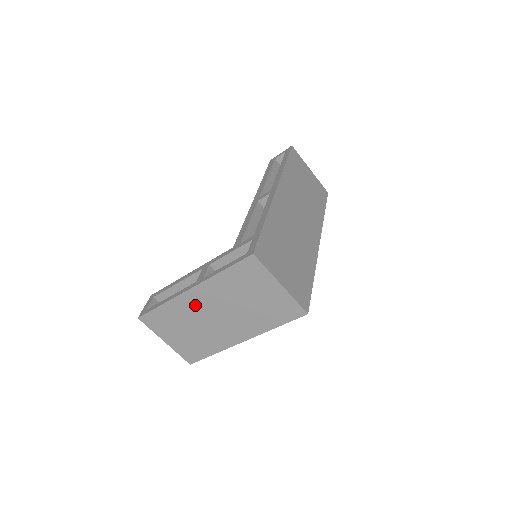
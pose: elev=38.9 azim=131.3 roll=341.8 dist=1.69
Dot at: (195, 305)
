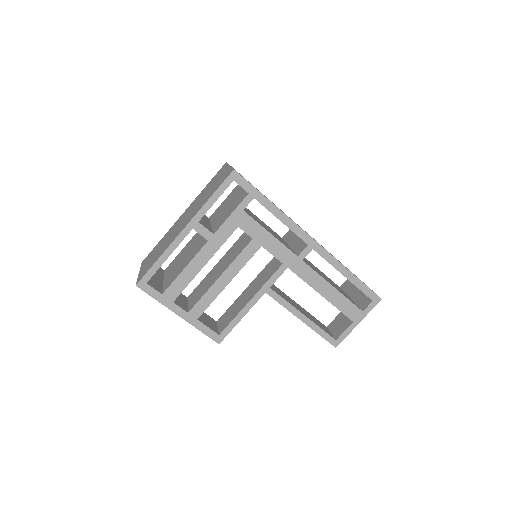
Dot at: occluded
